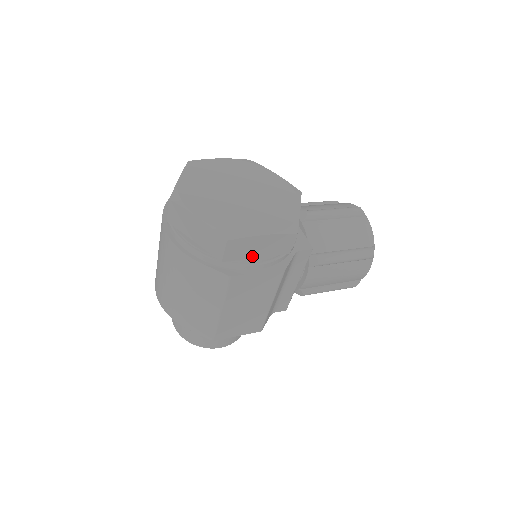
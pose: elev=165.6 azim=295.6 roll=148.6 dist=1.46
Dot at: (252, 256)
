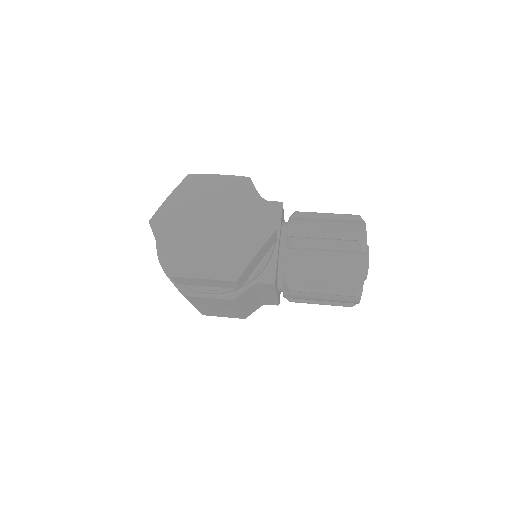
Dot at: (203, 285)
